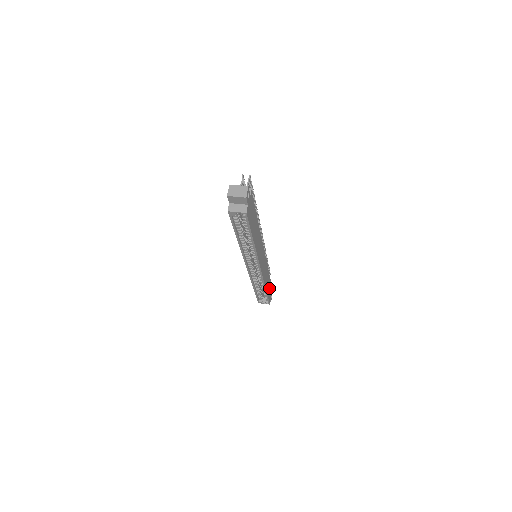
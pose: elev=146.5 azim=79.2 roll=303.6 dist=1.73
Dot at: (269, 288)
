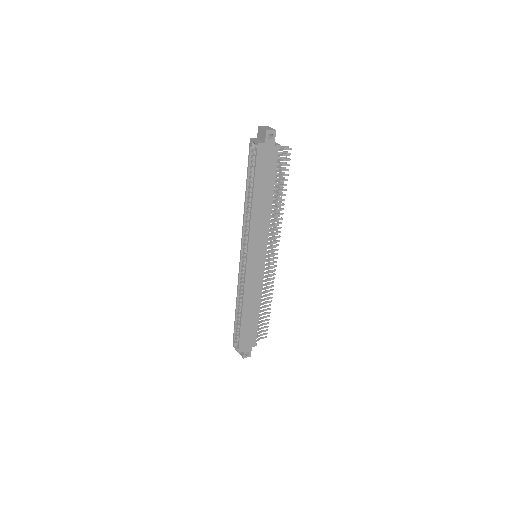
Dot at: (250, 330)
